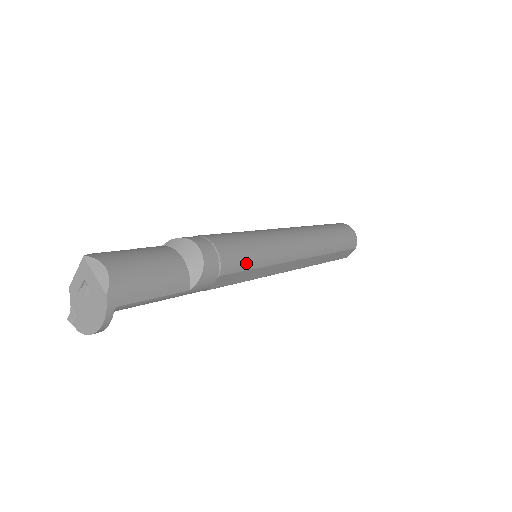
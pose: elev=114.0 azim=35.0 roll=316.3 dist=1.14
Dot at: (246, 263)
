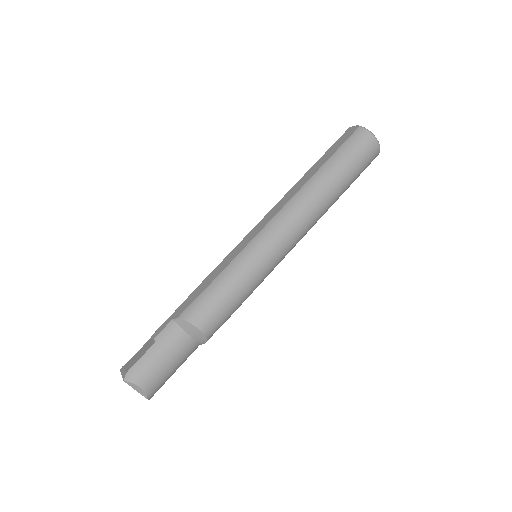
Dot at: occluded
